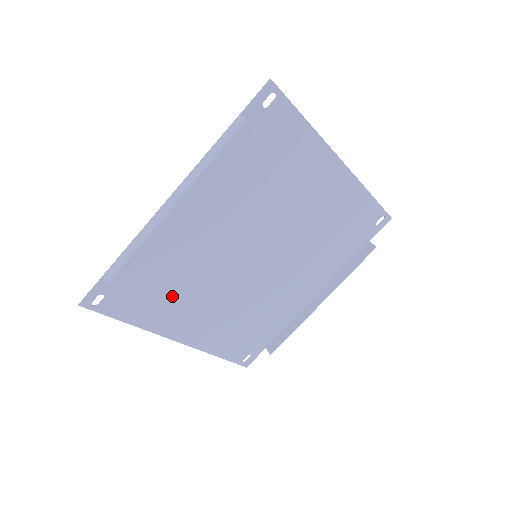
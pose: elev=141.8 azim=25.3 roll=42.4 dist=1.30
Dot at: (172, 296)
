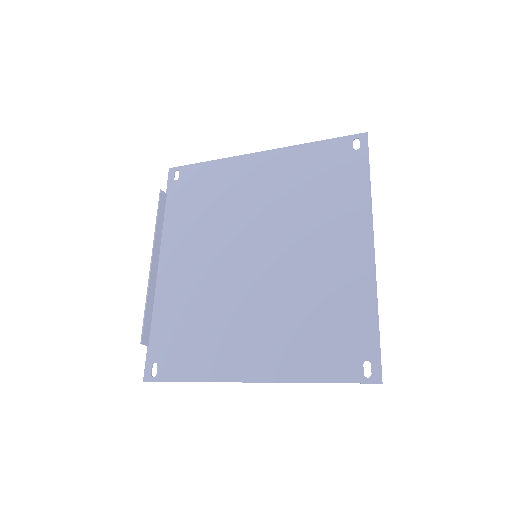
Dot at: (210, 335)
